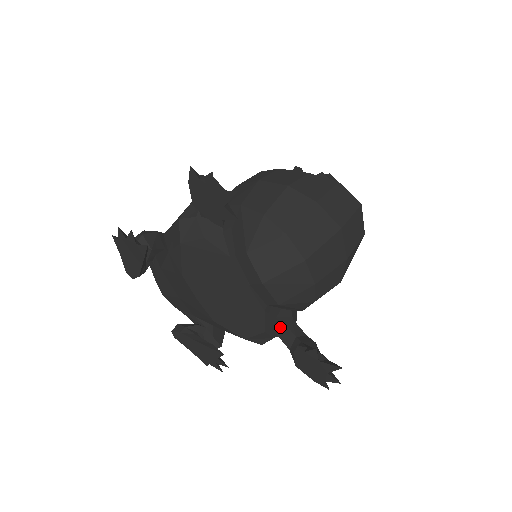
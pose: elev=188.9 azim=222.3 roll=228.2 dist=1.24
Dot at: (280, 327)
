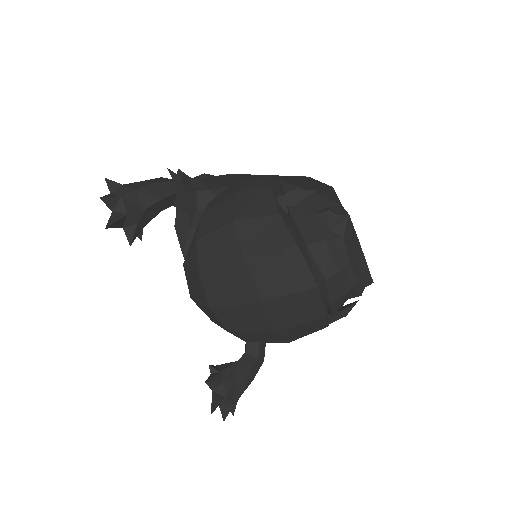
Dot at: occluded
